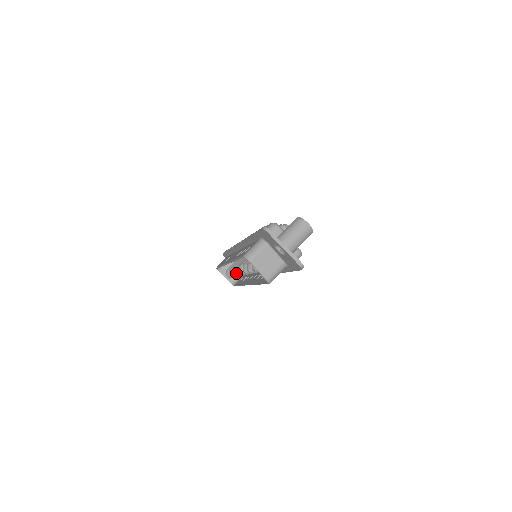
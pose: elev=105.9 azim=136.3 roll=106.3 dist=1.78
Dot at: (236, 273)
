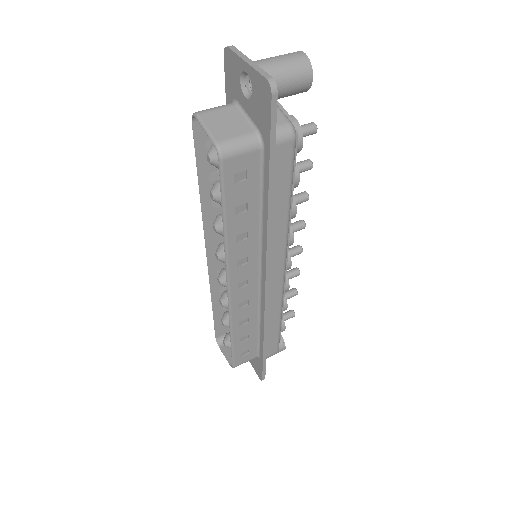
Dot at: (218, 277)
